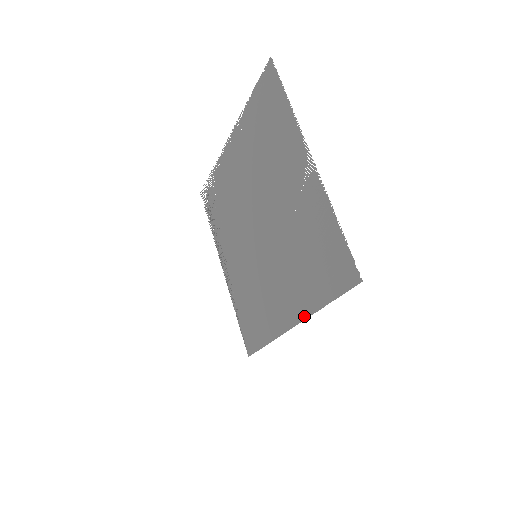
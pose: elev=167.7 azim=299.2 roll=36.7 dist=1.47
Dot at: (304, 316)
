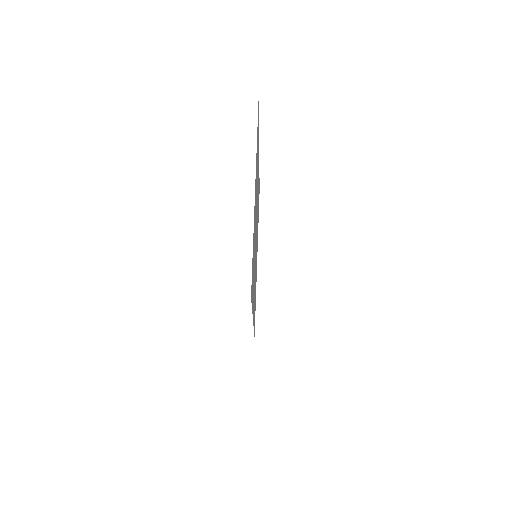
Dot at: occluded
